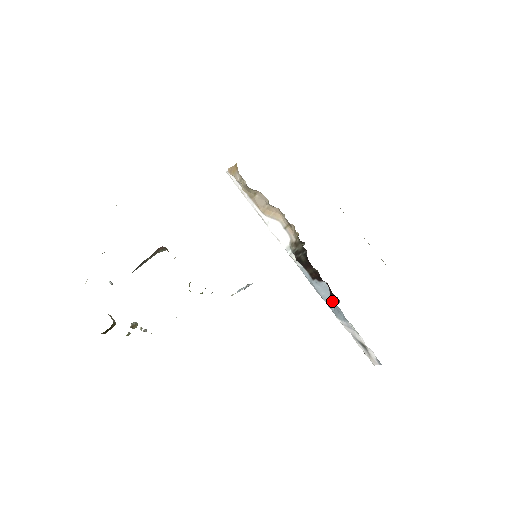
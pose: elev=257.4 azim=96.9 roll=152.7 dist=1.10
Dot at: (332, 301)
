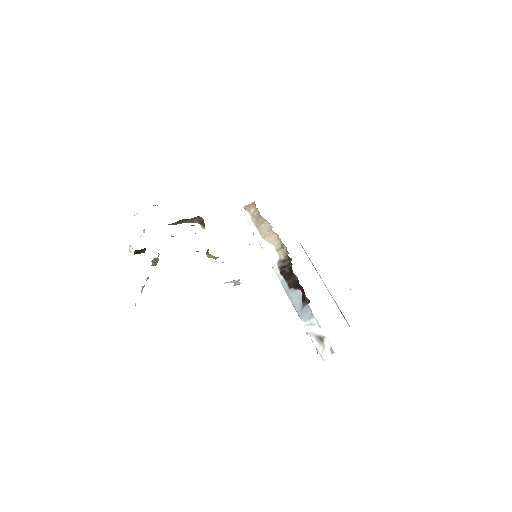
Dot at: (302, 305)
